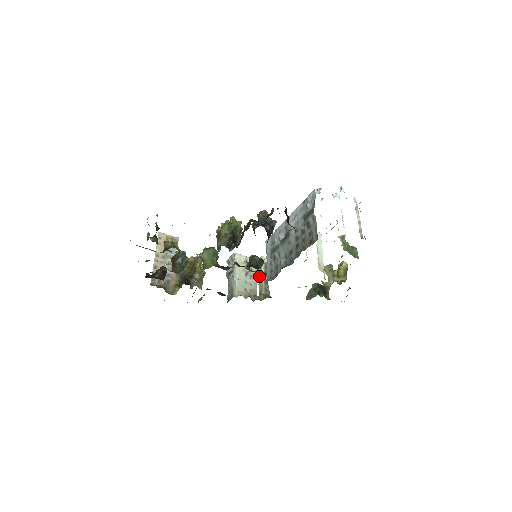
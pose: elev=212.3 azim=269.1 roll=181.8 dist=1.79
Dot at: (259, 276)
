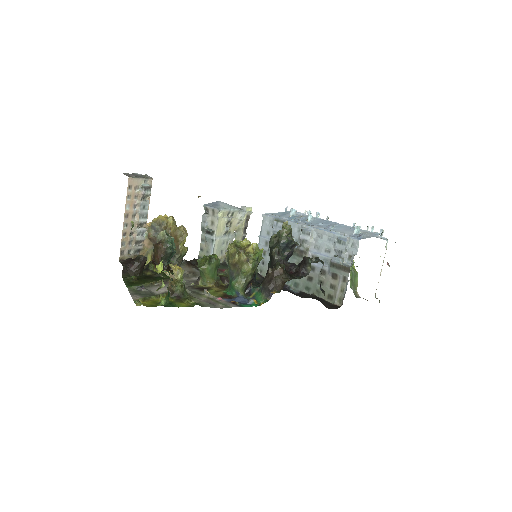
Dot at: (238, 232)
